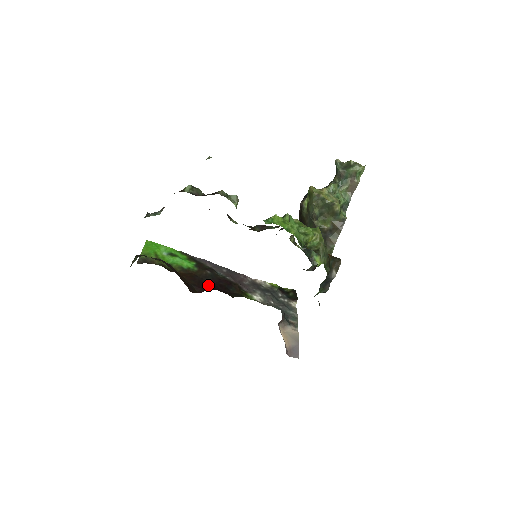
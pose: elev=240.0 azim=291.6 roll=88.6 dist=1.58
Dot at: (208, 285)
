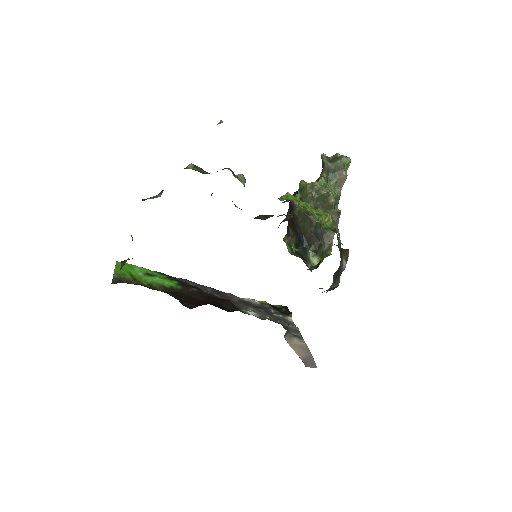
Dot at: (198, 301)
